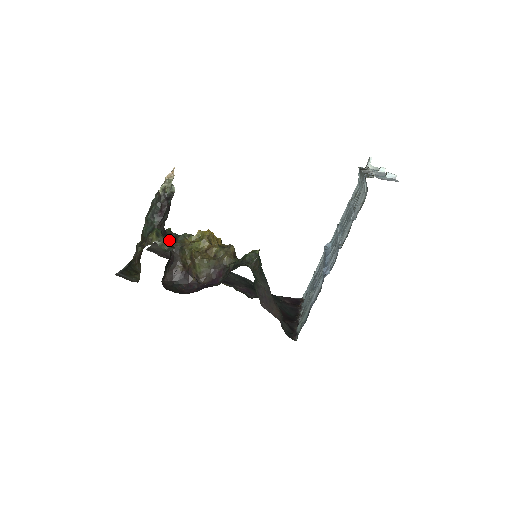
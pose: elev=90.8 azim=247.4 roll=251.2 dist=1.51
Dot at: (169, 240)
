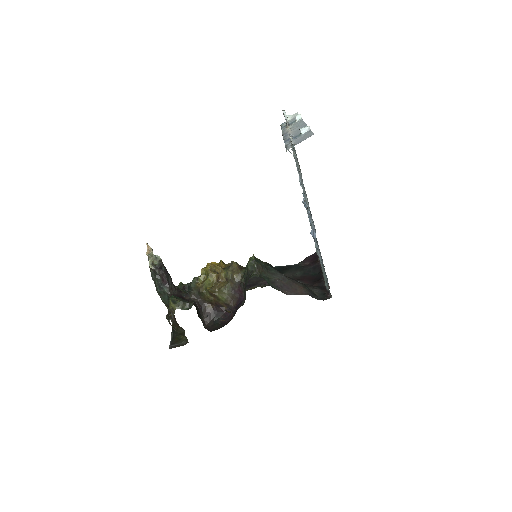
Dot at: (186, 293)
